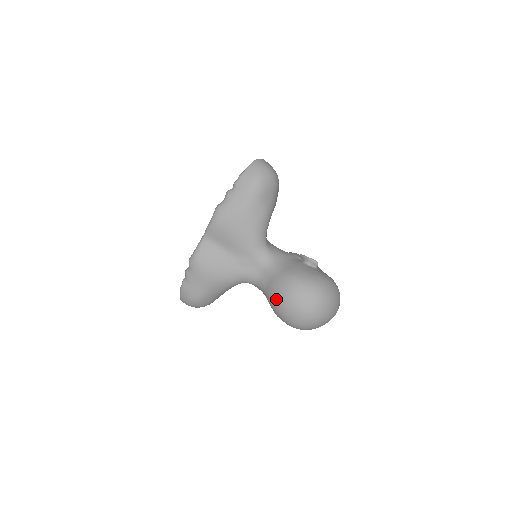
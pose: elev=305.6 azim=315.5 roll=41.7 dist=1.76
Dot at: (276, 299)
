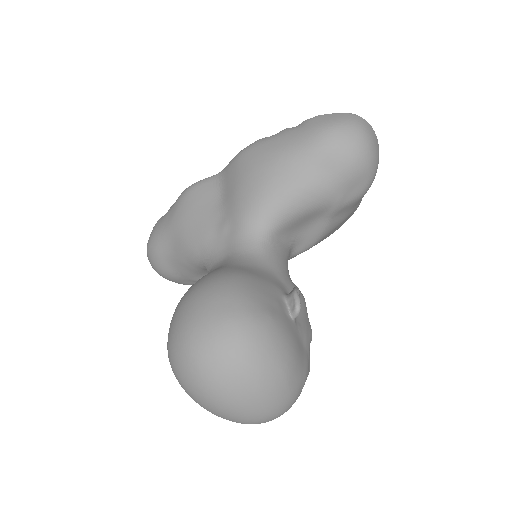
Dot at: (188, 290)
